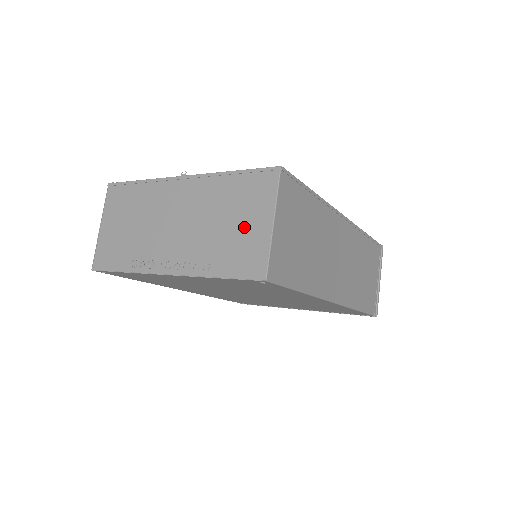
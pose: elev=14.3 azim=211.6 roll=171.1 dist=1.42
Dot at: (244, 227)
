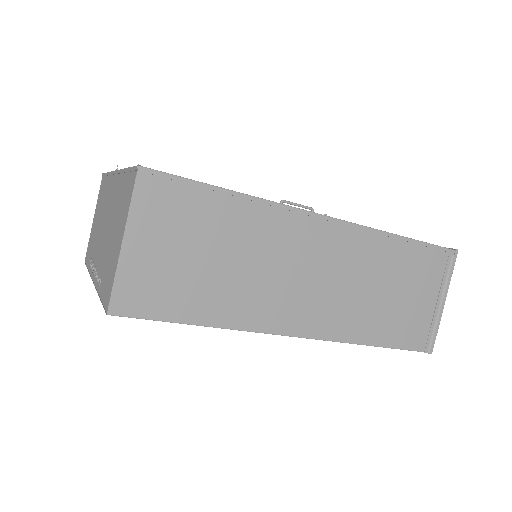
Dot at: (115, 241)
